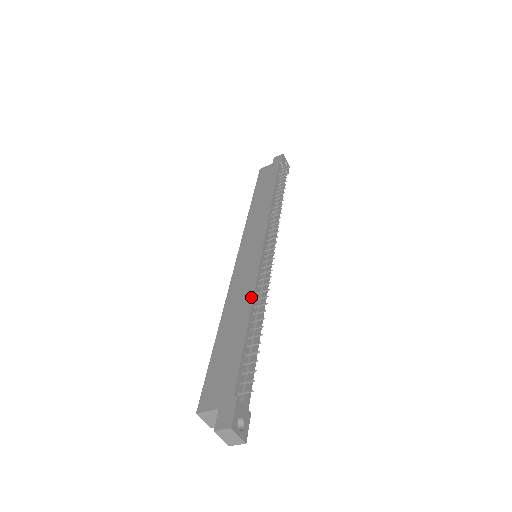
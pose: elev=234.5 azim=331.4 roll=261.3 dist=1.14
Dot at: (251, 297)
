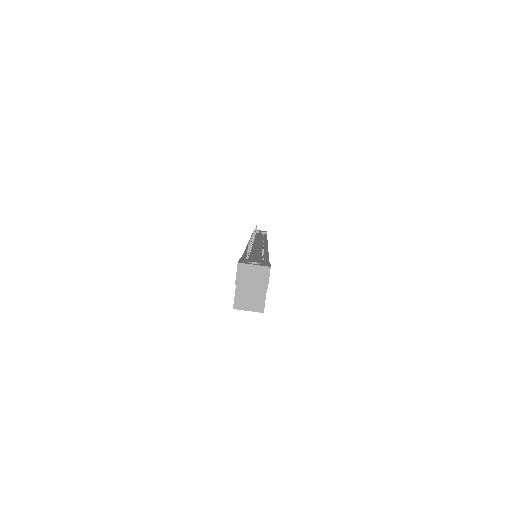
Dot at: occluded
